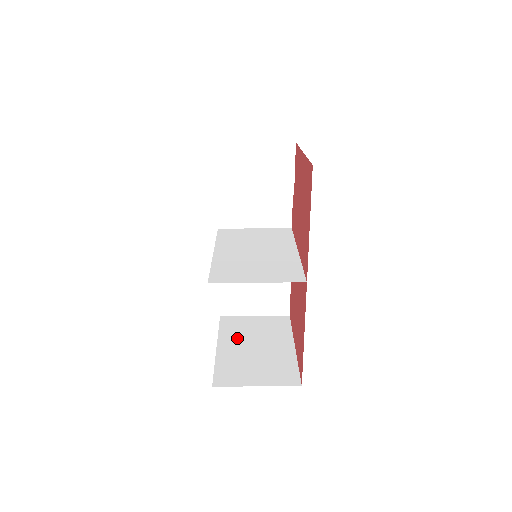
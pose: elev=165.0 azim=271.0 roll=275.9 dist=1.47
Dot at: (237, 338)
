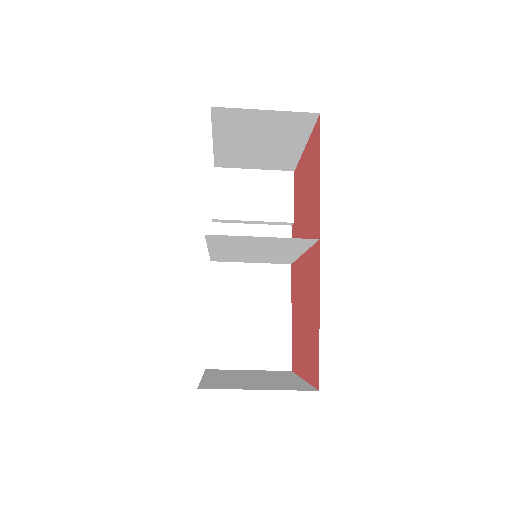
Dot at: (228, 375)
